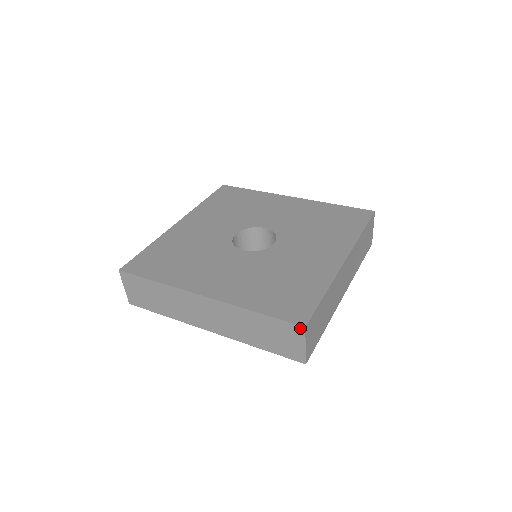
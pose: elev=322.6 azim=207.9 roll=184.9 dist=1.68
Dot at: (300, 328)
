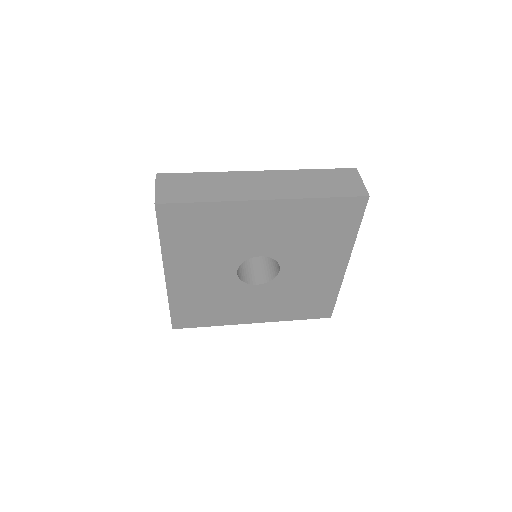
Dot at: occluded
